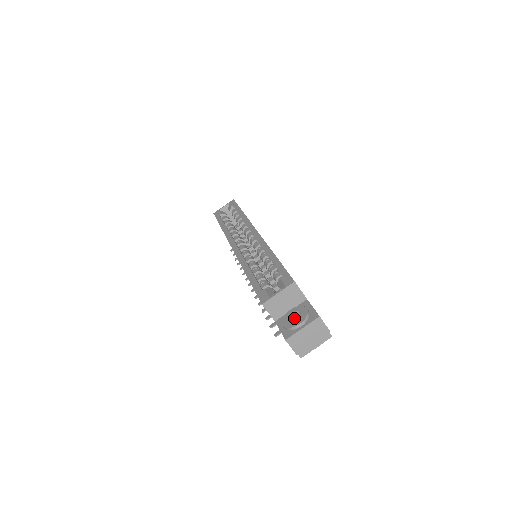
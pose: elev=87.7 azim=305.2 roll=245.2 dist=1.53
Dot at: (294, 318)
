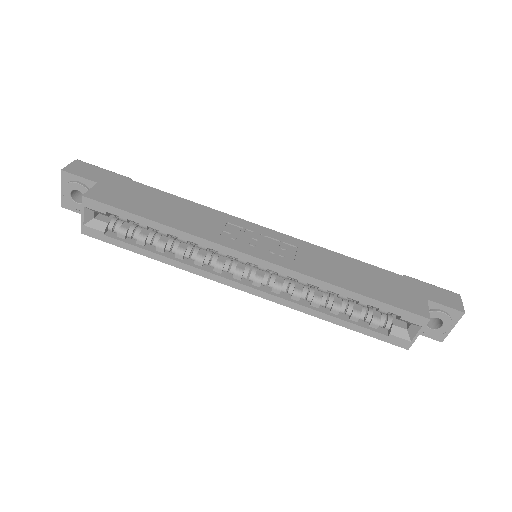
Dot at: occluded
